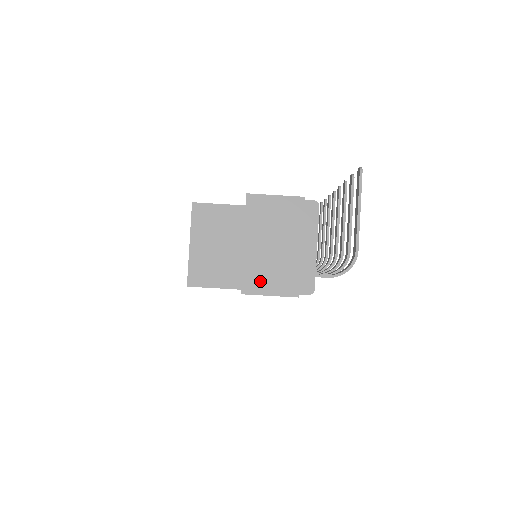
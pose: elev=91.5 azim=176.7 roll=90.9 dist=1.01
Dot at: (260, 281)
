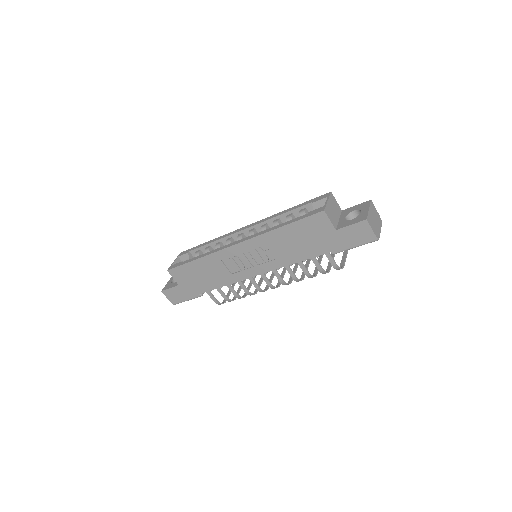
Dot at: (370, 222)
